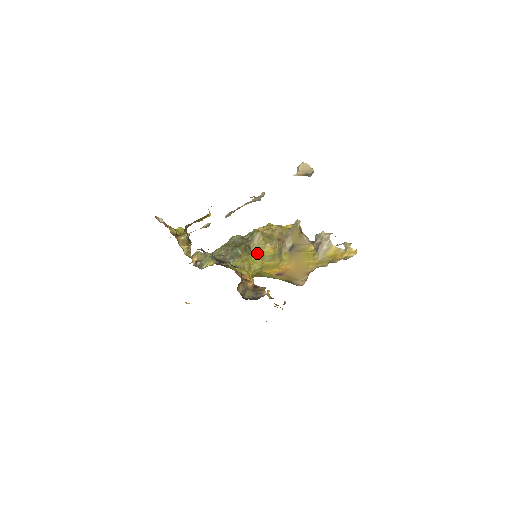
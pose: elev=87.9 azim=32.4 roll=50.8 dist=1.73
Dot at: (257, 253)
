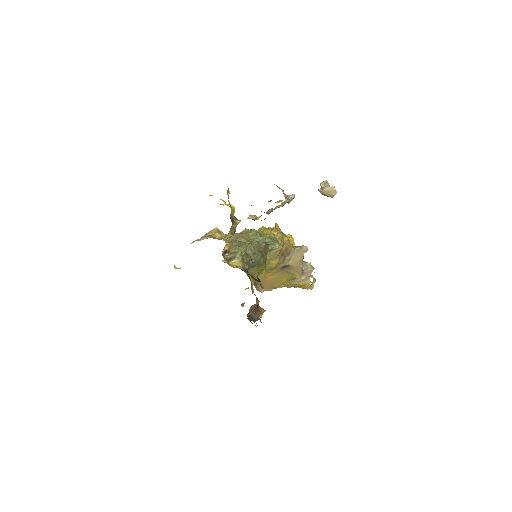
Dot at: occluded
